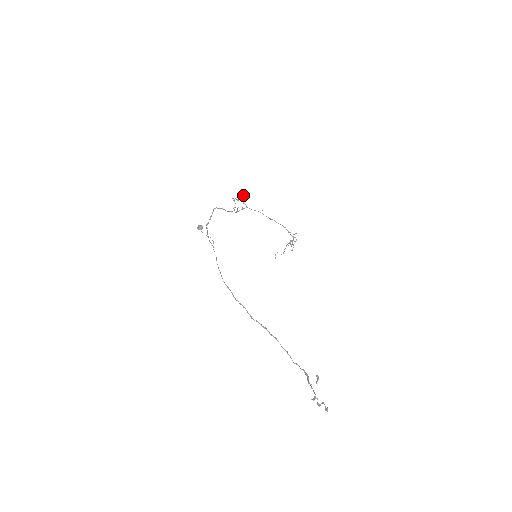
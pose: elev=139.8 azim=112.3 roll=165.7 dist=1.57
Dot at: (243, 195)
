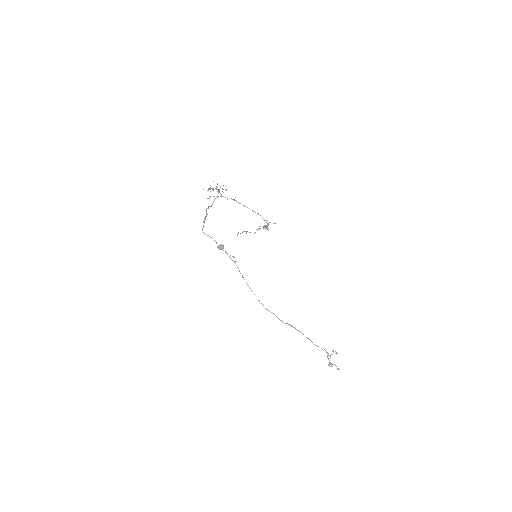
Dot at: occluded
